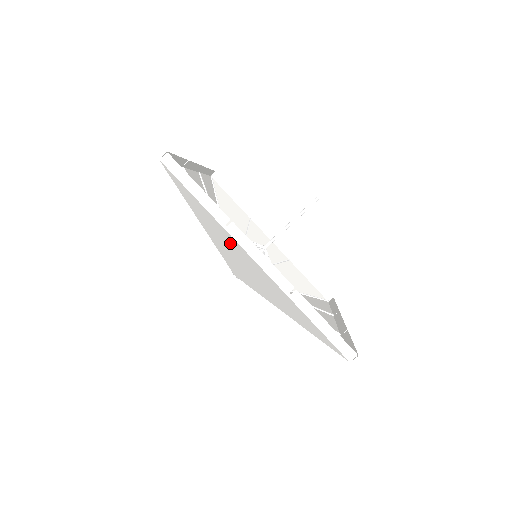
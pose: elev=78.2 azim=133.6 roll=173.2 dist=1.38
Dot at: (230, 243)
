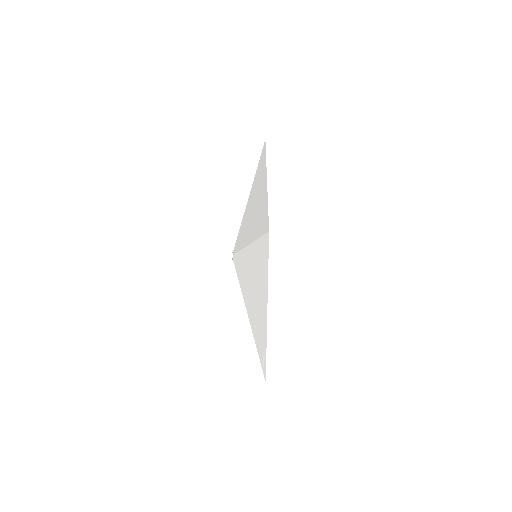
Dot at: (260, 182)
